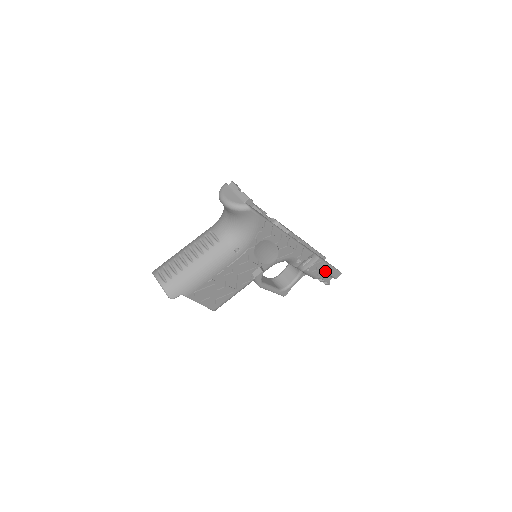
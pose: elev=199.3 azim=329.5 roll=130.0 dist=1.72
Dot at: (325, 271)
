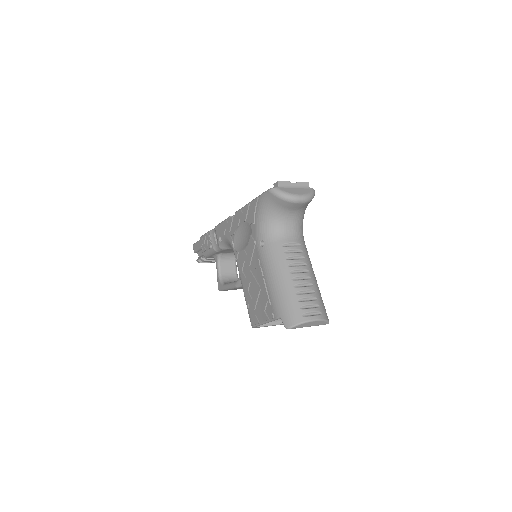
Dot at: occluded
